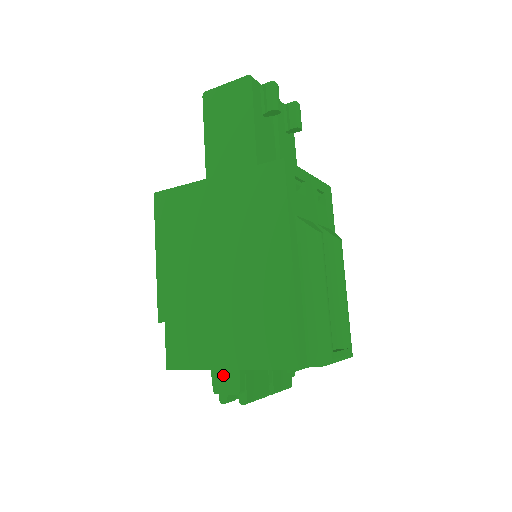
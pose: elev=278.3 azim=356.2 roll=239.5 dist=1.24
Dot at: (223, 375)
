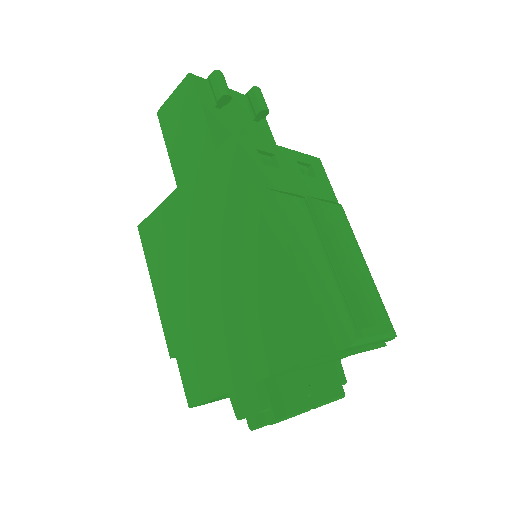
Dot at: (240, 395)
